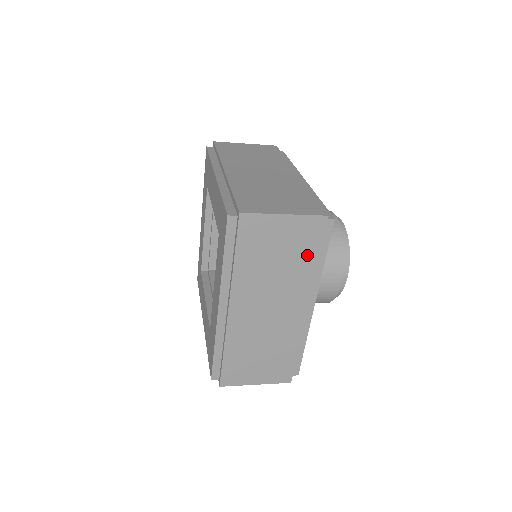
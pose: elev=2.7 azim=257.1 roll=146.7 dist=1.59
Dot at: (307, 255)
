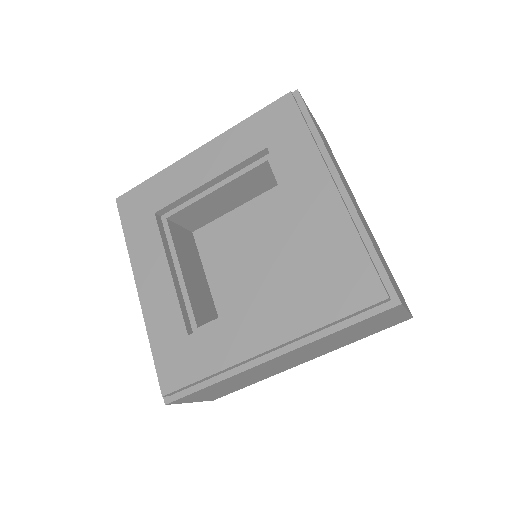
Dot at: (366, 334)
